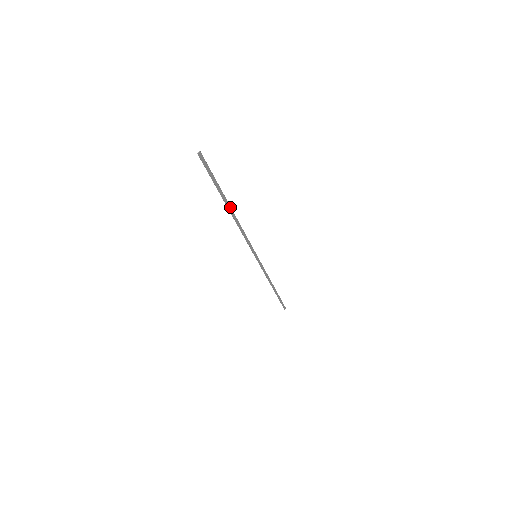
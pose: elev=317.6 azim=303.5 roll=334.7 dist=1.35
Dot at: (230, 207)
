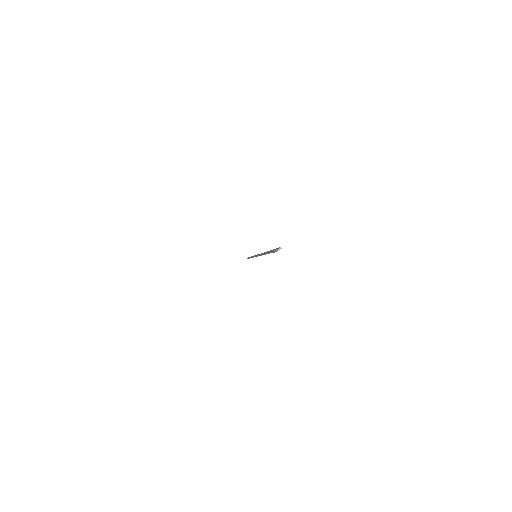
Dot at: occluded
